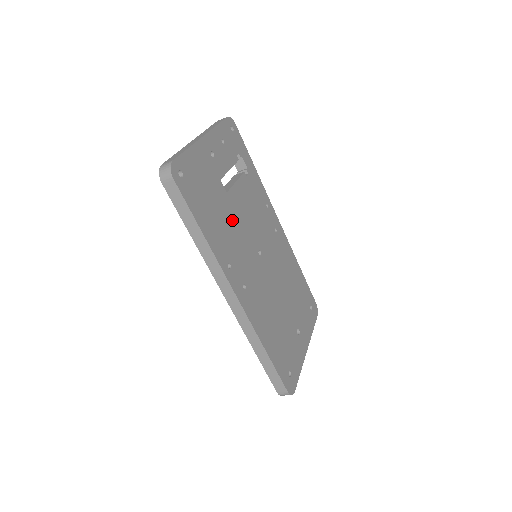
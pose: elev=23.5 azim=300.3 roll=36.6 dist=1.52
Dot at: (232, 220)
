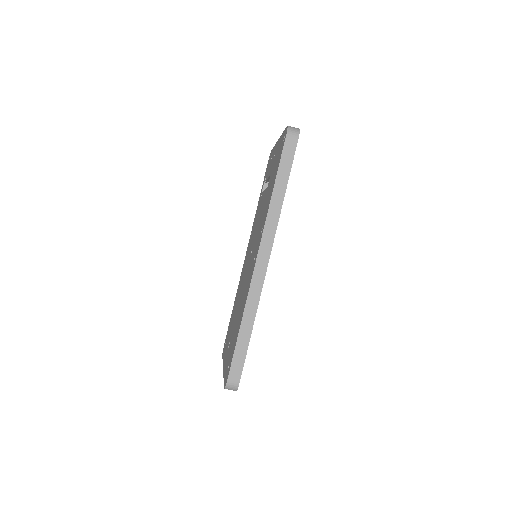
Dot at: occluded
